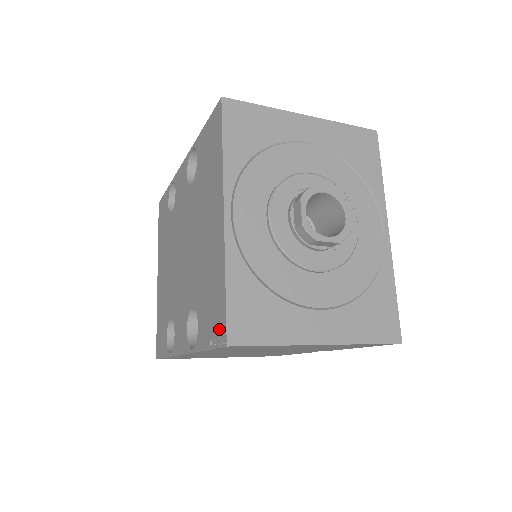
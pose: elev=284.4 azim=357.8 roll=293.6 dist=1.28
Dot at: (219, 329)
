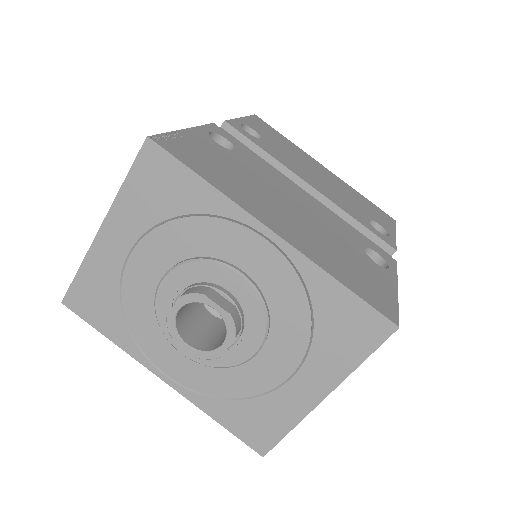
Dot at: occluded
